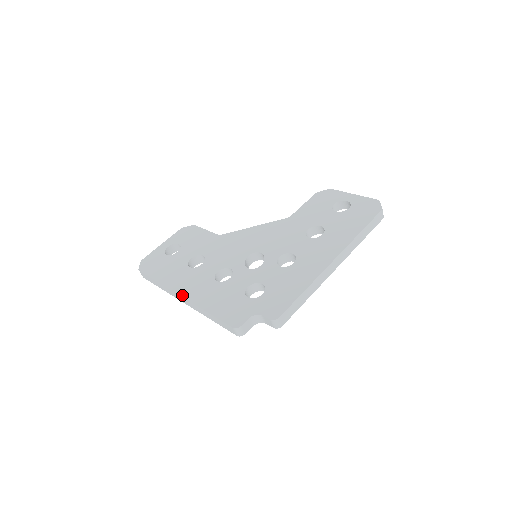
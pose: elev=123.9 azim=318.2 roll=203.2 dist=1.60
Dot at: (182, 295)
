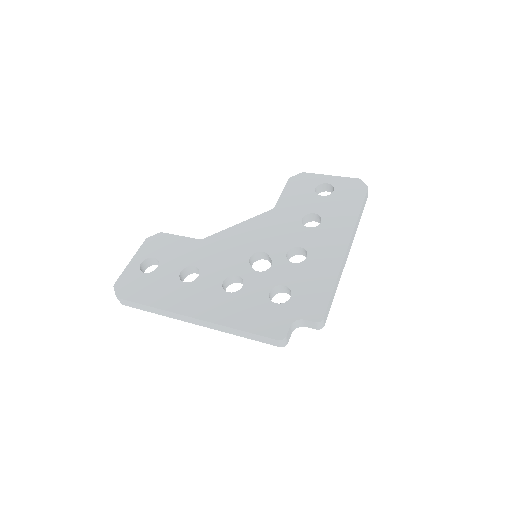
Dot at: (194, 316)
